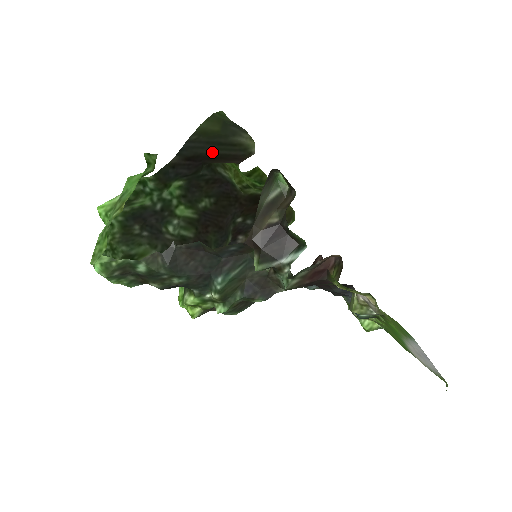
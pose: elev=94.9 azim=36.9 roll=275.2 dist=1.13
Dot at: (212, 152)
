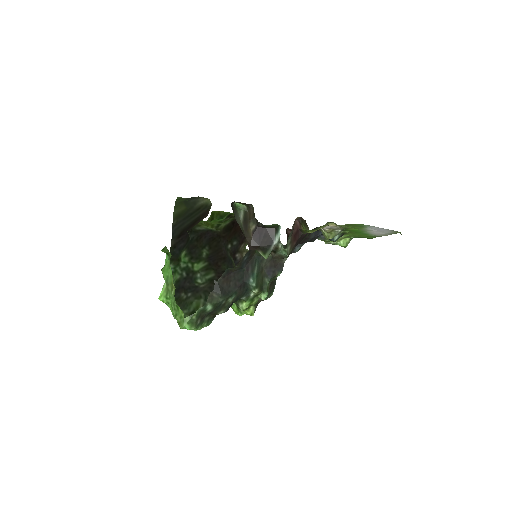
Dot at: (190, 222)
